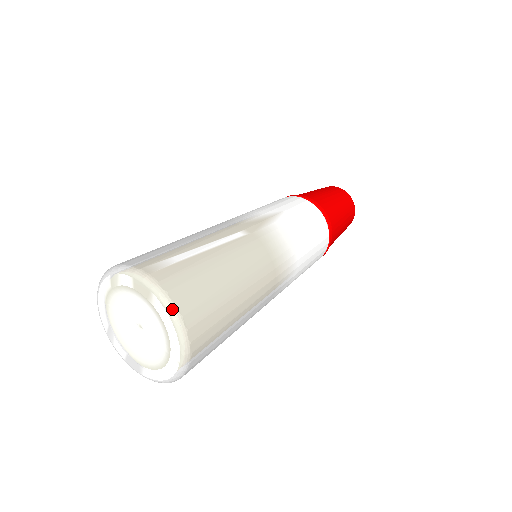
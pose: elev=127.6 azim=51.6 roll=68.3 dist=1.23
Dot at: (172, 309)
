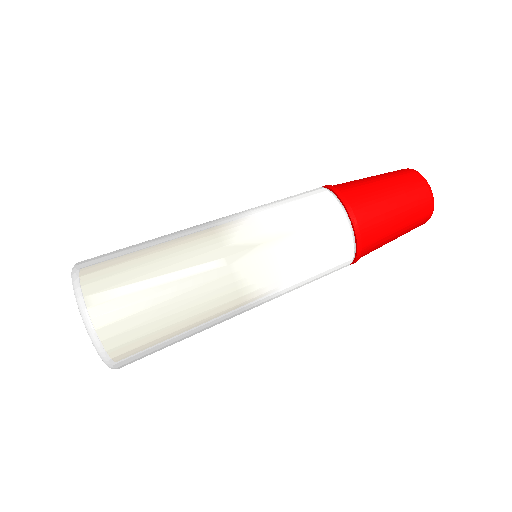
Dot at: (96, 345)
